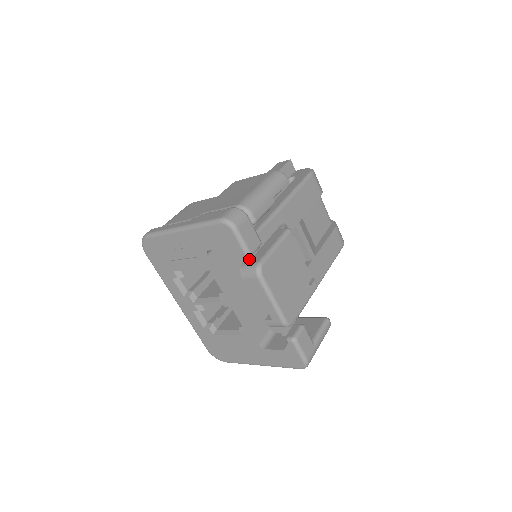
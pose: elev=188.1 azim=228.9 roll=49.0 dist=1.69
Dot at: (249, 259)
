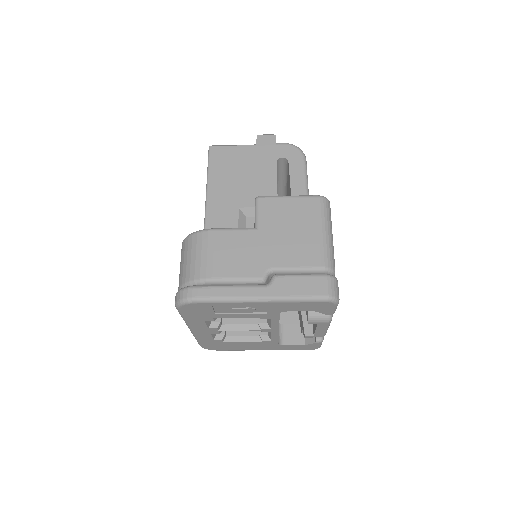
Dot at: occluded
